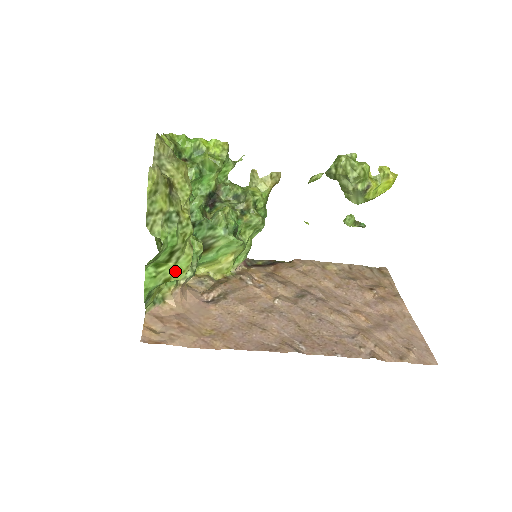
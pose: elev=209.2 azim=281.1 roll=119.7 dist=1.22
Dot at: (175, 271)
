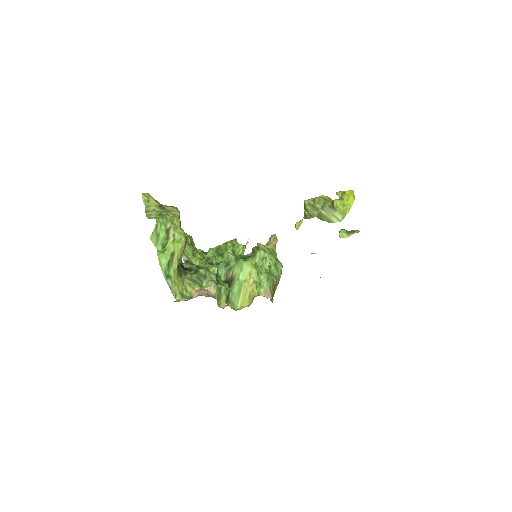
Dot at: (175, 245)
